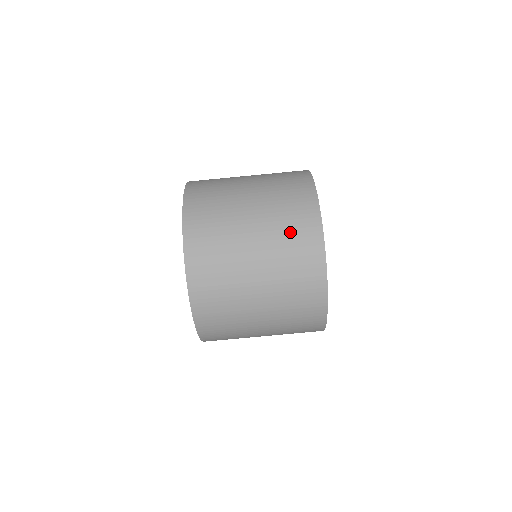
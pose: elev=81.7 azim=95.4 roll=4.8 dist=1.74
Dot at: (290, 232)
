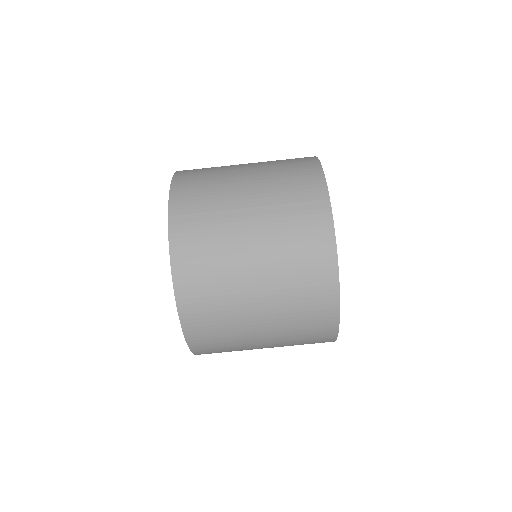
Dot at: (303, 322)
